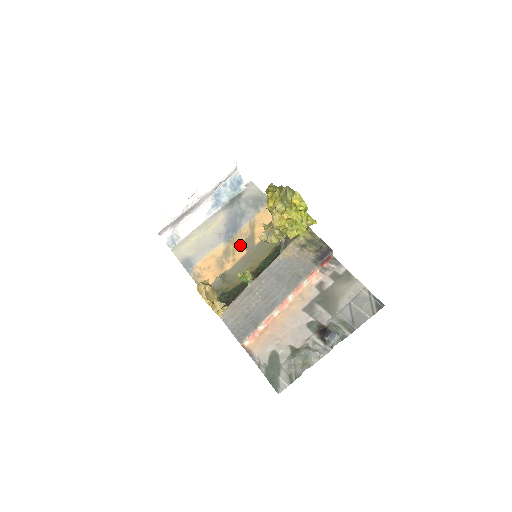
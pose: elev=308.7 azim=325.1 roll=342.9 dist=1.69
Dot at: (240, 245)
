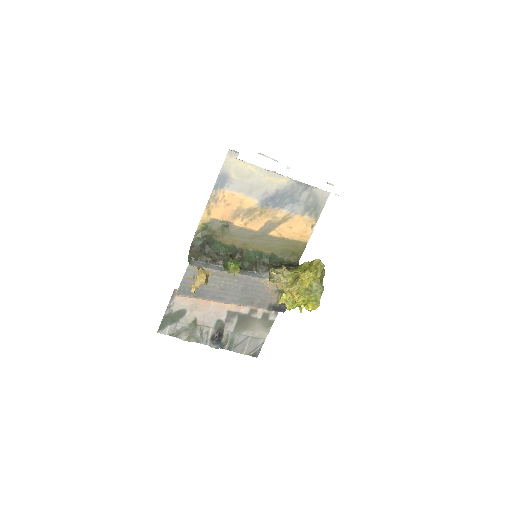
Dot at: (263, 220)
